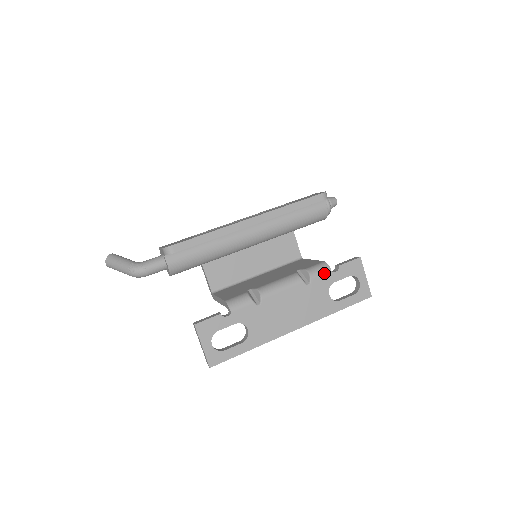
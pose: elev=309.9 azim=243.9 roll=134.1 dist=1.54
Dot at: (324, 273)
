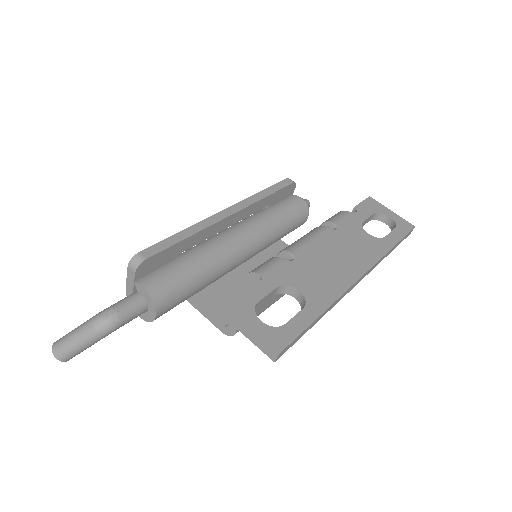
Dot at: (344, 216)
